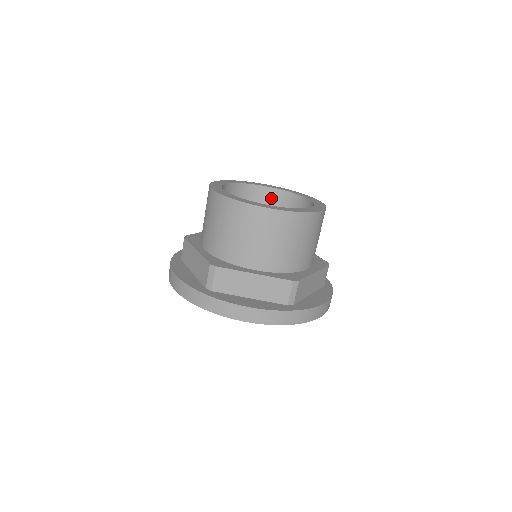
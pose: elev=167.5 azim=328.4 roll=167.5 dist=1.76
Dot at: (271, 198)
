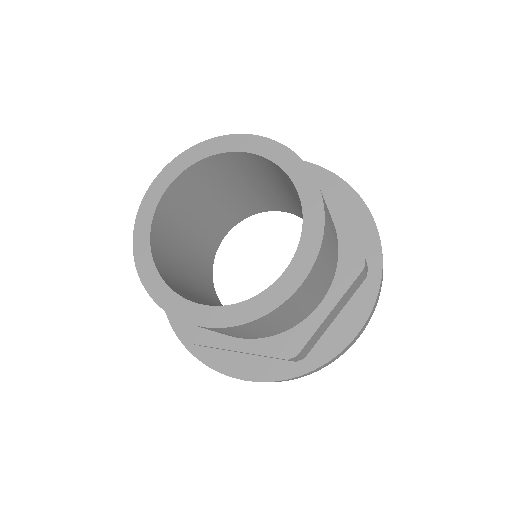
Dot at: (183, 187)
